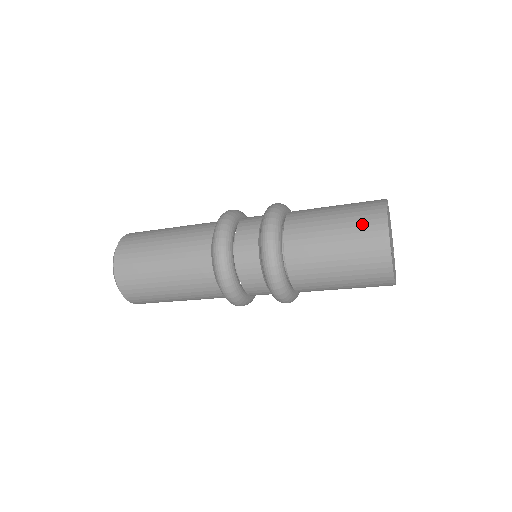
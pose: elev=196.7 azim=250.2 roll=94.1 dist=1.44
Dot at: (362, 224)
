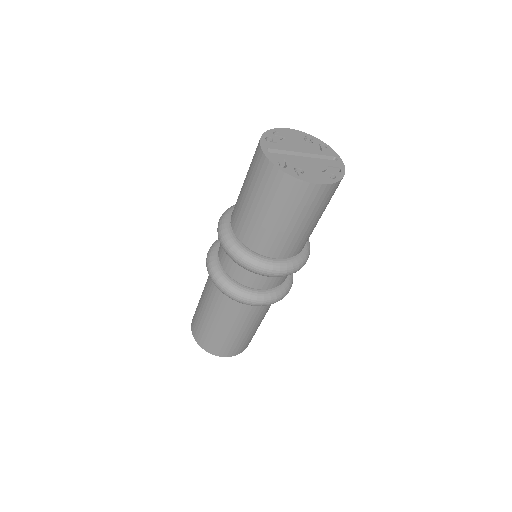
Dot at: (253, 168)
